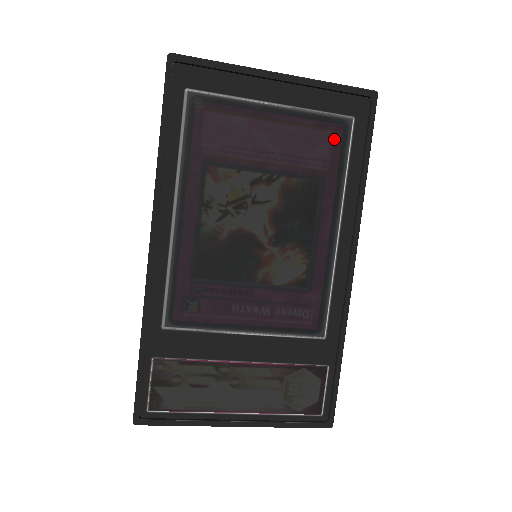
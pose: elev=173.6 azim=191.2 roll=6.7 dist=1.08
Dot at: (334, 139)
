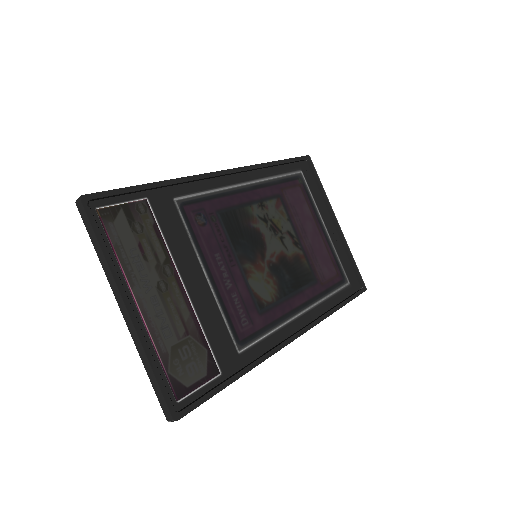
Dot at: (335, 276)
